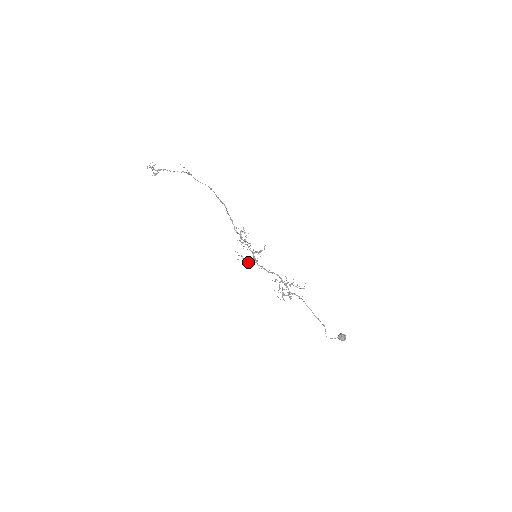
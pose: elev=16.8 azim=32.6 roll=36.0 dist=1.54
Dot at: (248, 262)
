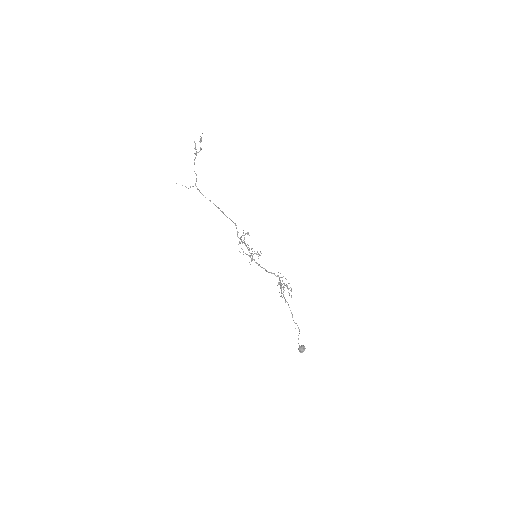
Dot at: (250, 257)
